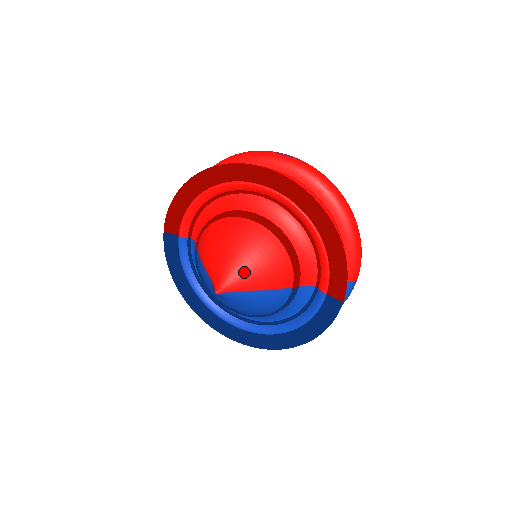
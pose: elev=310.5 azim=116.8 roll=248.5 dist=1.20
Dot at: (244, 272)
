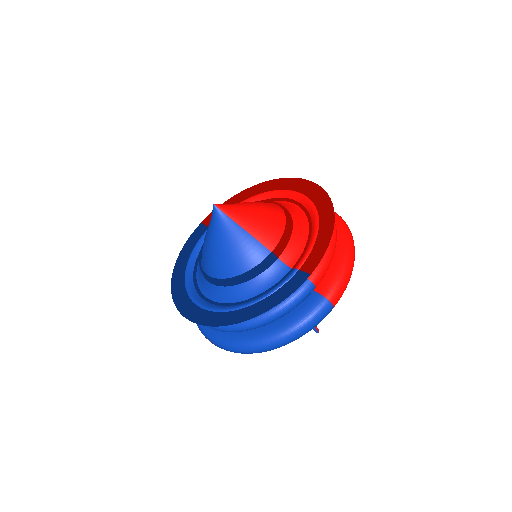
Dot at: (244, 210)
